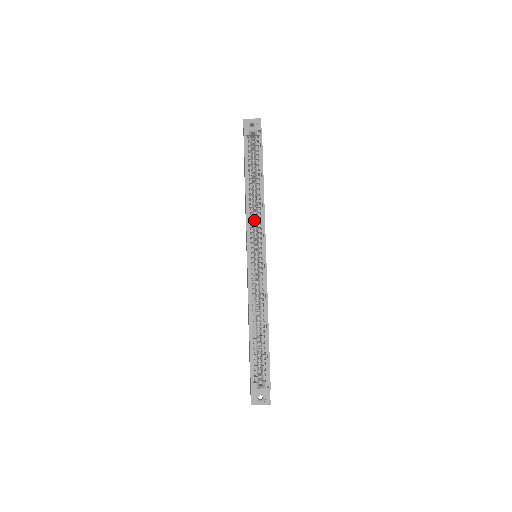
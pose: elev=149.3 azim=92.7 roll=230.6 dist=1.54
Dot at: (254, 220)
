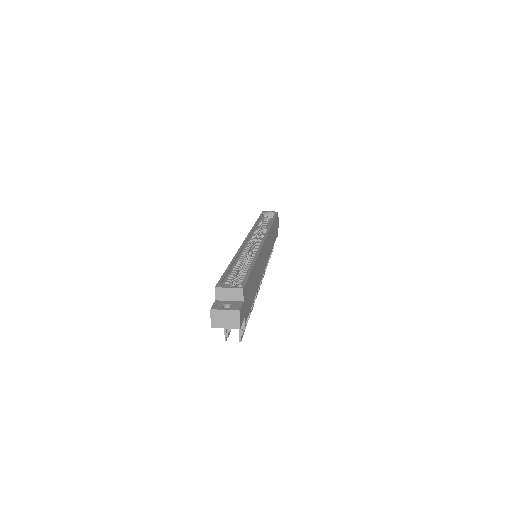
Dot at: (259, 236)
